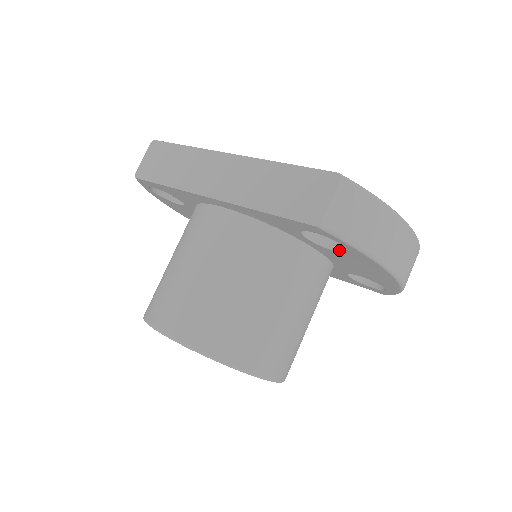
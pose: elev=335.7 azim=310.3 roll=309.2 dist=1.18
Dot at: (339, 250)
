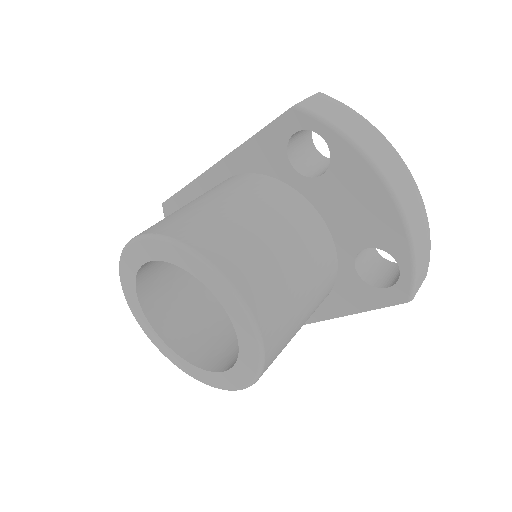
Dot at: (326, 171)
